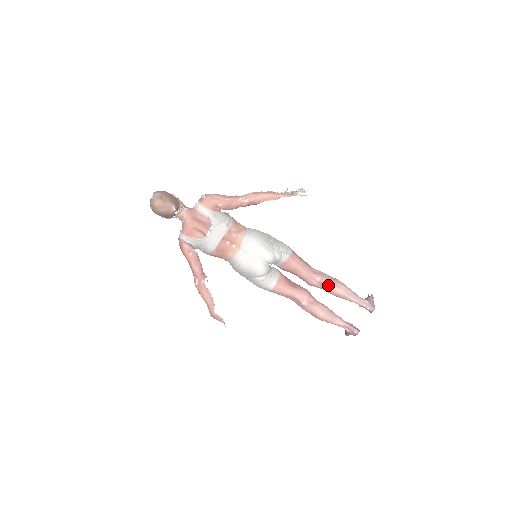
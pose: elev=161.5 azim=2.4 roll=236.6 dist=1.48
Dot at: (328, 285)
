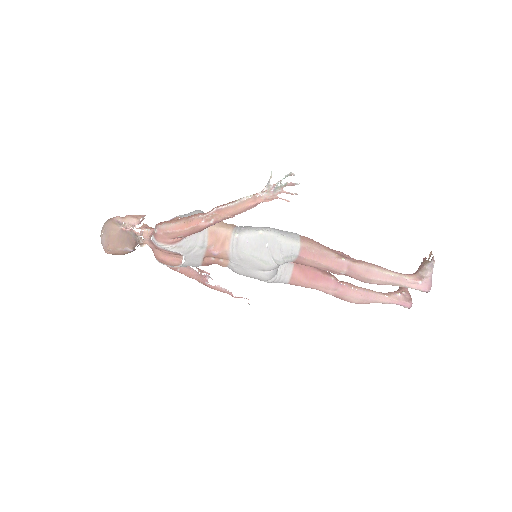
Dot at: (357, 279)
